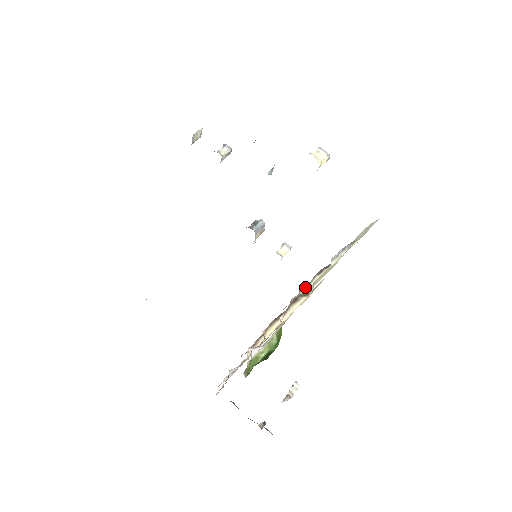
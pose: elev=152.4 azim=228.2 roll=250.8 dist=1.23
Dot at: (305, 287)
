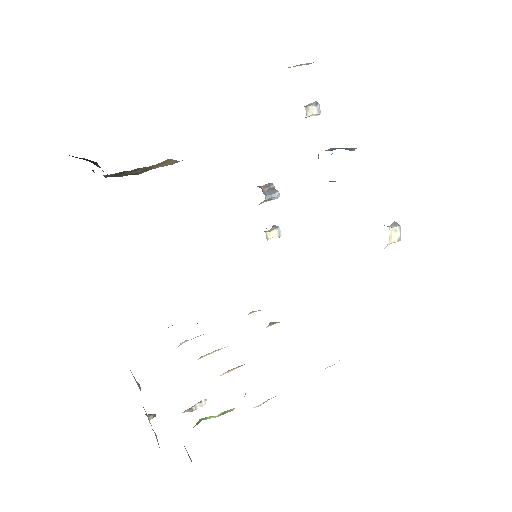
Dot at: (275, 323)
